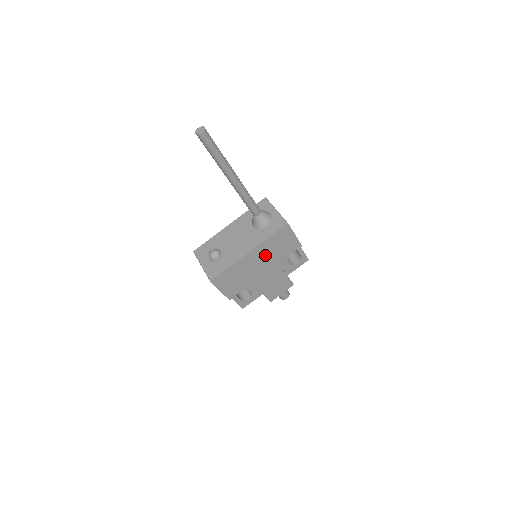
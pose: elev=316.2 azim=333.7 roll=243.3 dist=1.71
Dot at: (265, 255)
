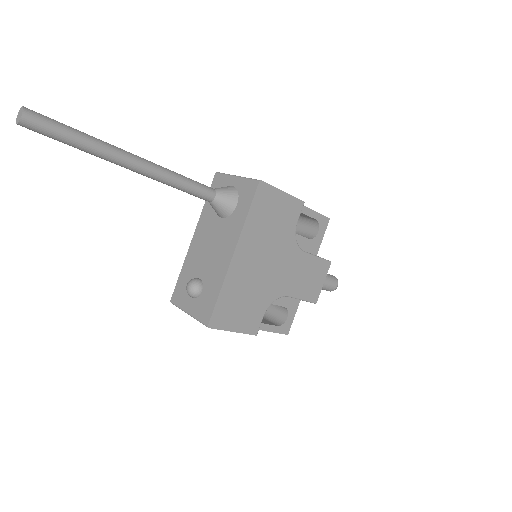
Dot at: (260, 245)
